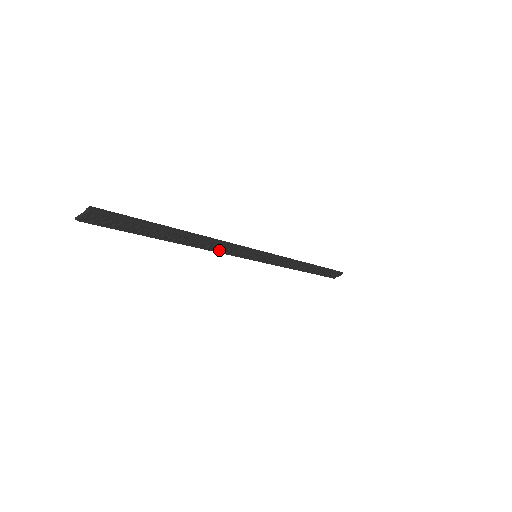
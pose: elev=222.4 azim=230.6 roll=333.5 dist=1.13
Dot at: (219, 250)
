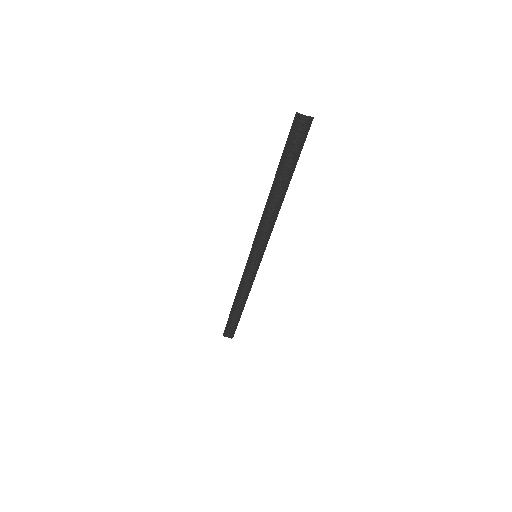
Dot at: (264, 225)
